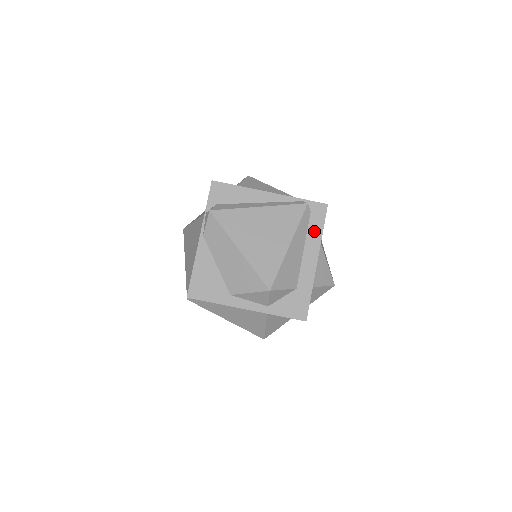
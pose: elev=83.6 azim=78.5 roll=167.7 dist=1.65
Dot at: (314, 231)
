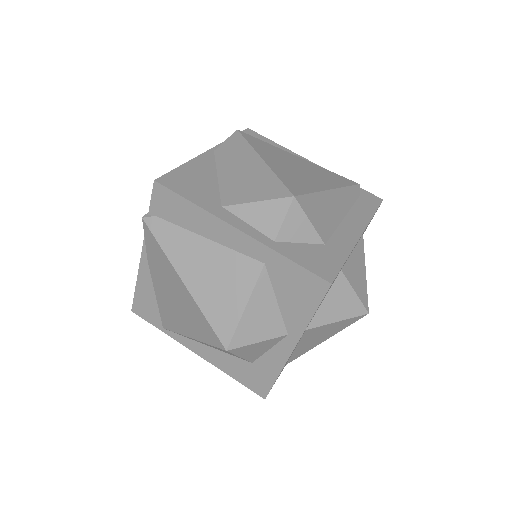
Dot at: (362, 210)
